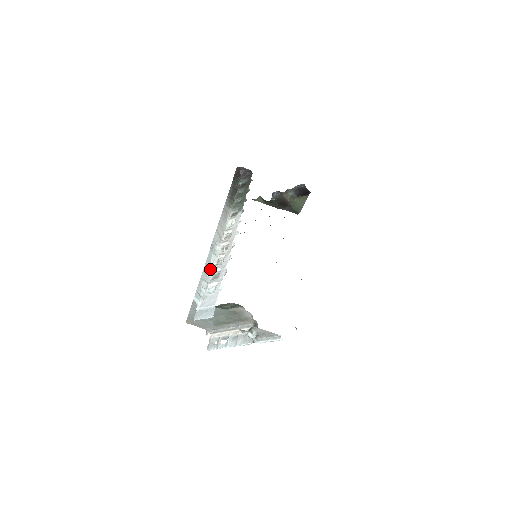
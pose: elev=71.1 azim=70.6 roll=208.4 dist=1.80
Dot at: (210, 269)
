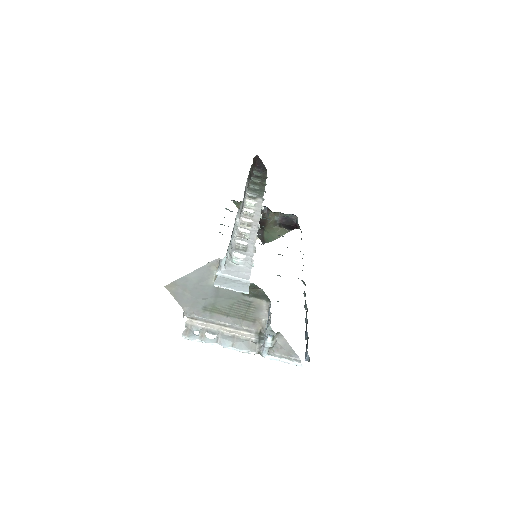
Dot at: (233, 236)
